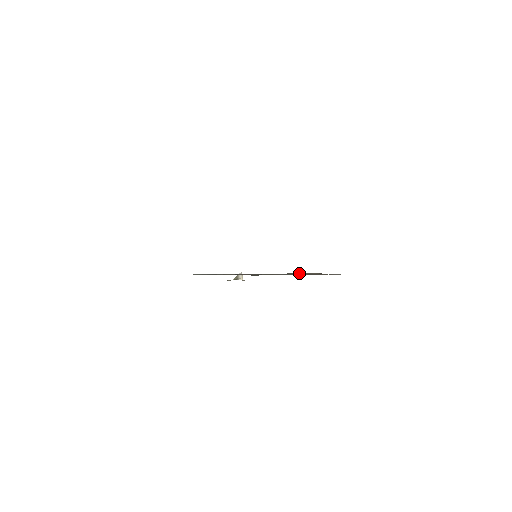
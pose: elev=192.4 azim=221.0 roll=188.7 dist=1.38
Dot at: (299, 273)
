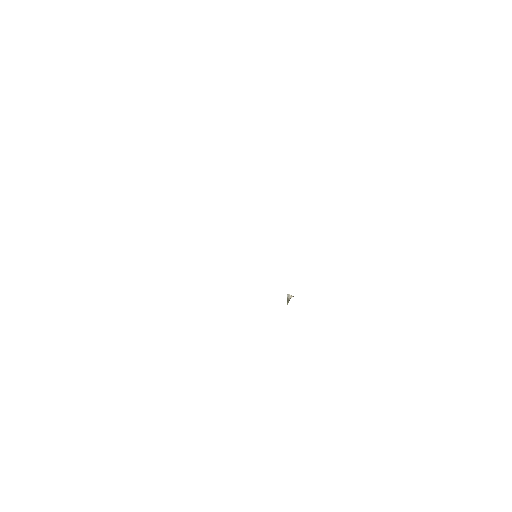
Dot at: occluded
